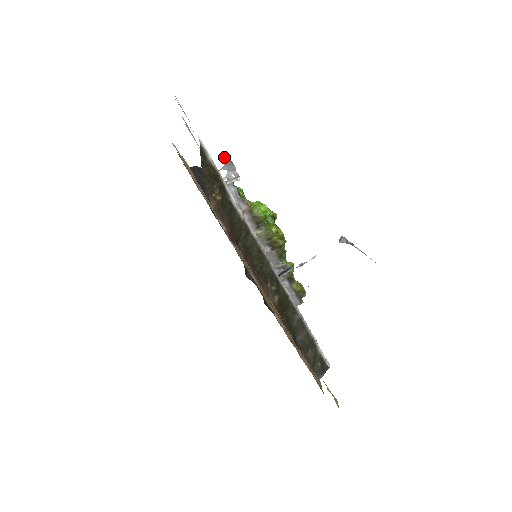
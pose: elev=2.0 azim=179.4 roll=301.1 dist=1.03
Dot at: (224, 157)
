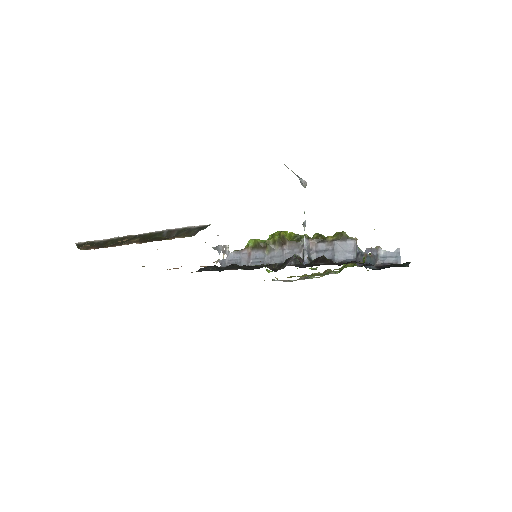
Dot at: occluded
